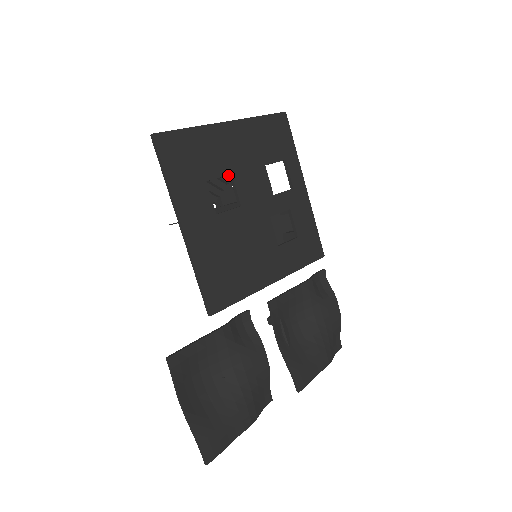
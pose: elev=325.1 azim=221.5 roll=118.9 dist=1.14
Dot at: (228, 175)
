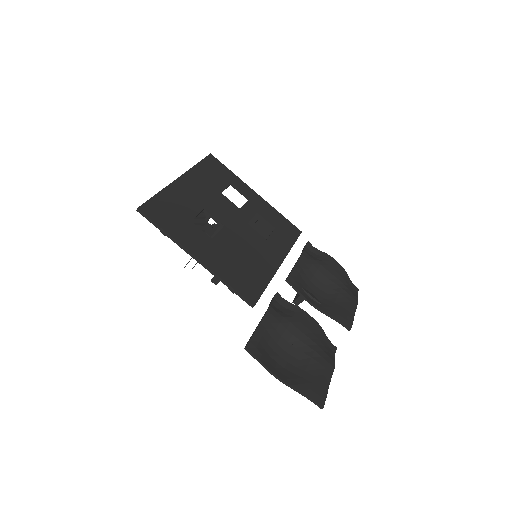
Dot at: (202, 212)
